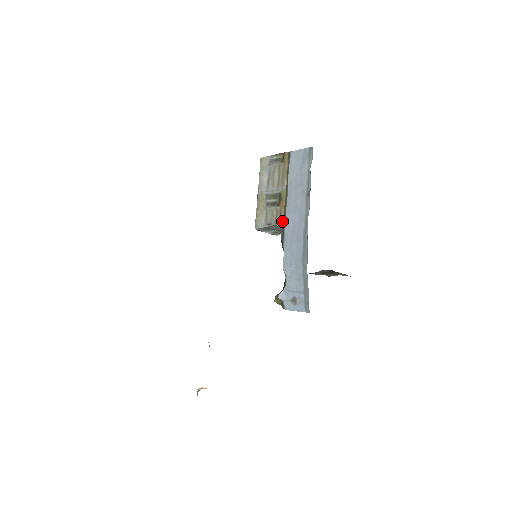
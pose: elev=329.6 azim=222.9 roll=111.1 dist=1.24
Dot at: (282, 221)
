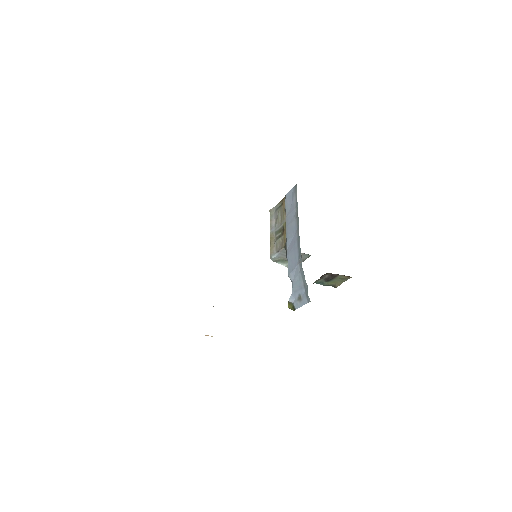
Dot at: (285, 243)
